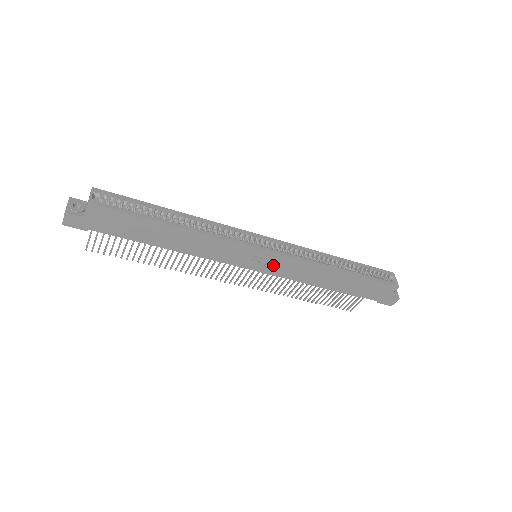
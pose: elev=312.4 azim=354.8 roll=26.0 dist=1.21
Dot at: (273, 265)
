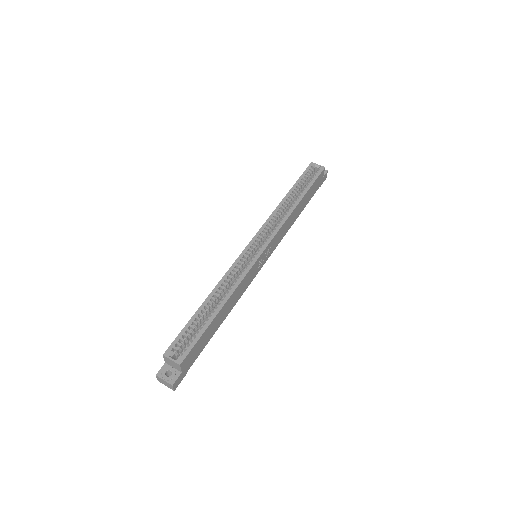
Dot at: (270, 249)
